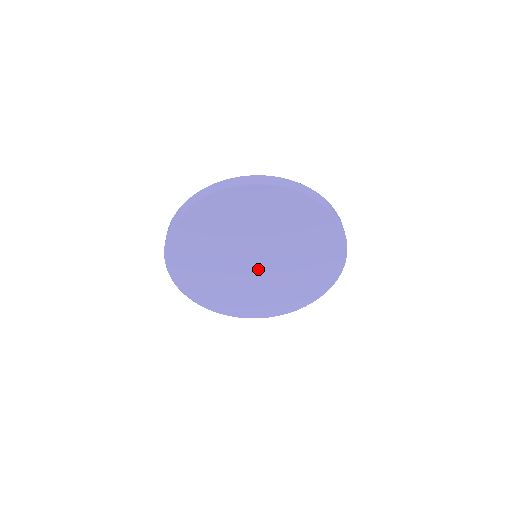
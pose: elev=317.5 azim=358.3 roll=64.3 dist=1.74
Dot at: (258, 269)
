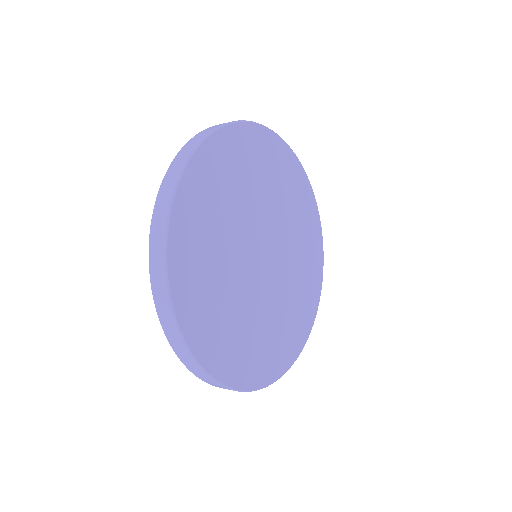
Dot at: (263, 272)
